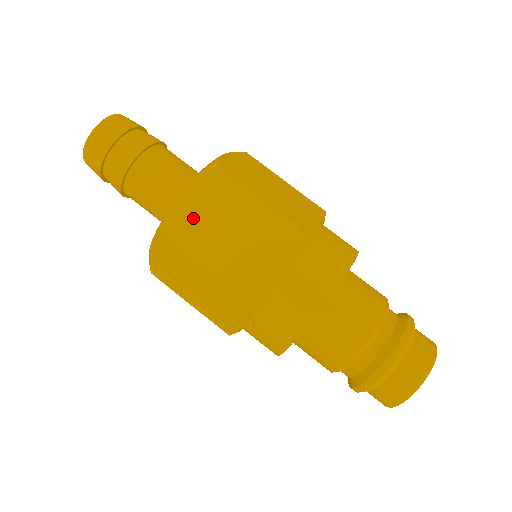
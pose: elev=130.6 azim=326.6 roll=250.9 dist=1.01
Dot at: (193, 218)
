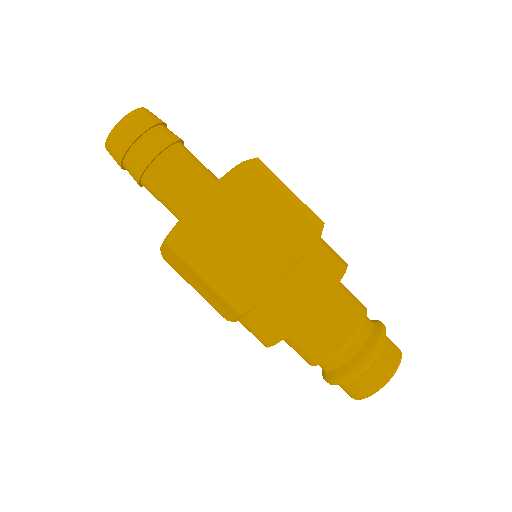
Dot at: (197, 235)
